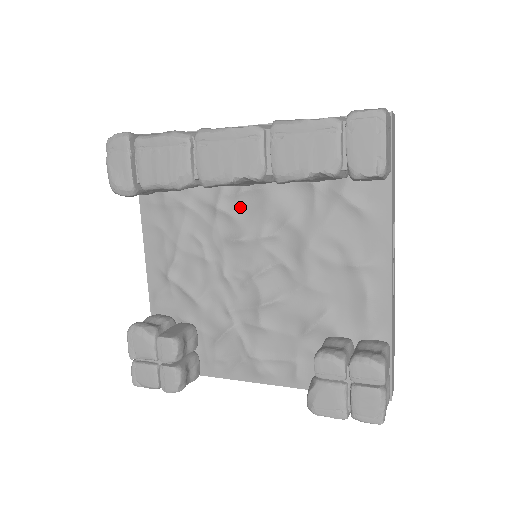
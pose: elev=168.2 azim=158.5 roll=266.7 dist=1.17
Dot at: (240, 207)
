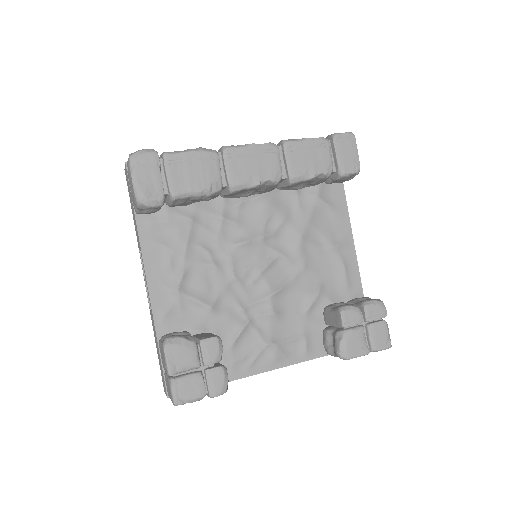
Dot at: (241, 215)
